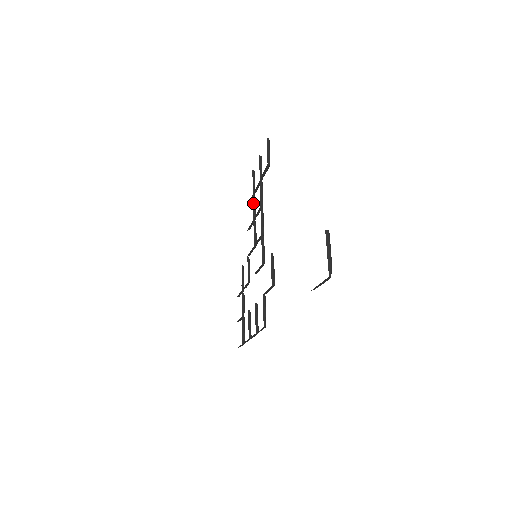
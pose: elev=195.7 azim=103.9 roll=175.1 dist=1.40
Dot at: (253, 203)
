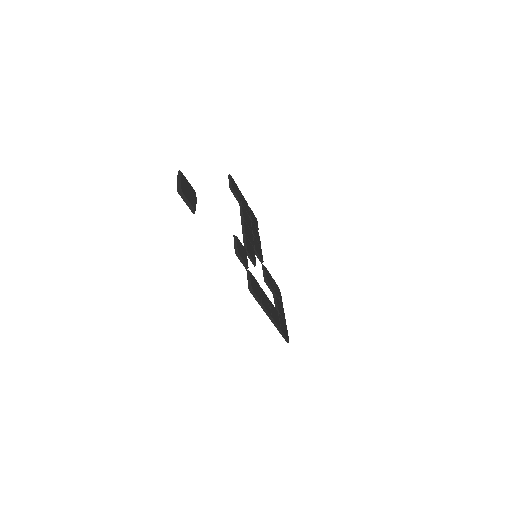
Dot at: occluded
